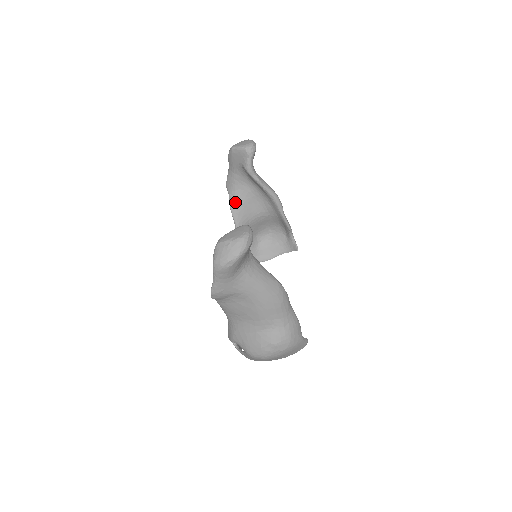
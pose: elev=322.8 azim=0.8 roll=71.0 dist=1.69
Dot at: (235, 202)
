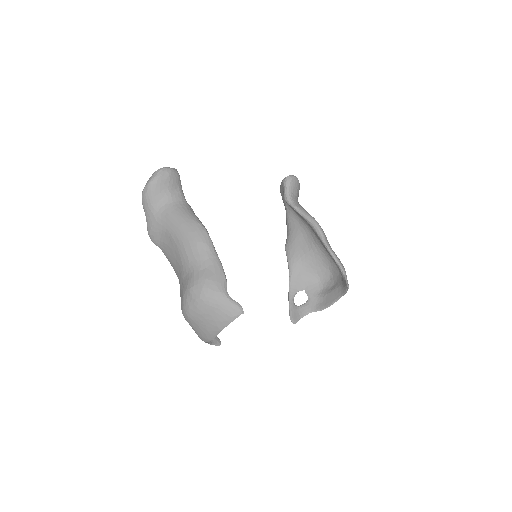
Dot at: (289, 240)
